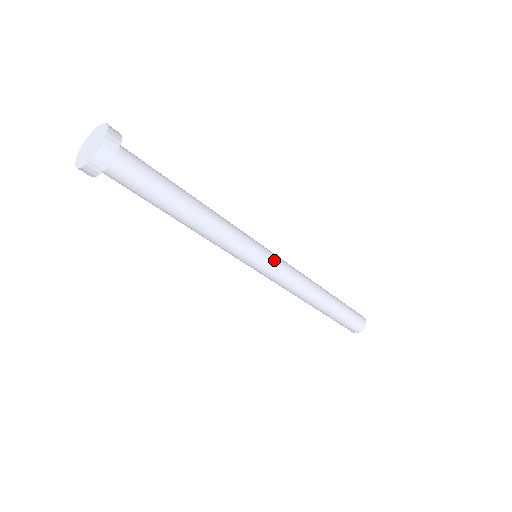
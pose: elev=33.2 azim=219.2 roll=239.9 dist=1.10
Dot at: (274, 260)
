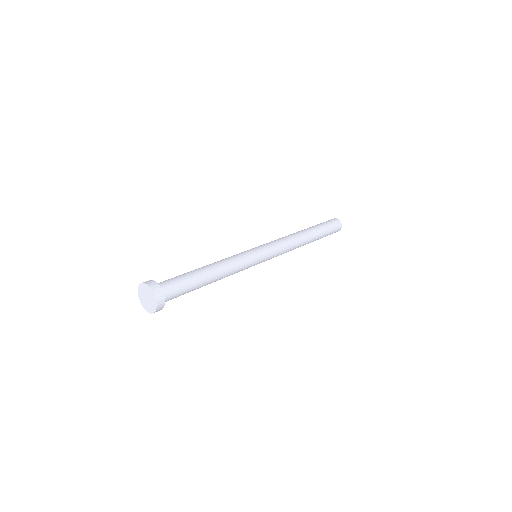
Dot at: occluded
